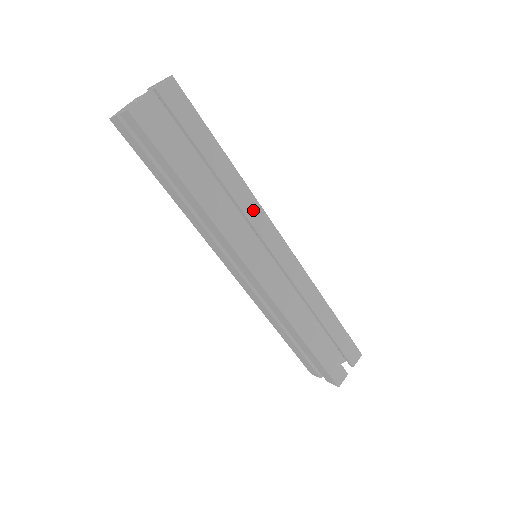
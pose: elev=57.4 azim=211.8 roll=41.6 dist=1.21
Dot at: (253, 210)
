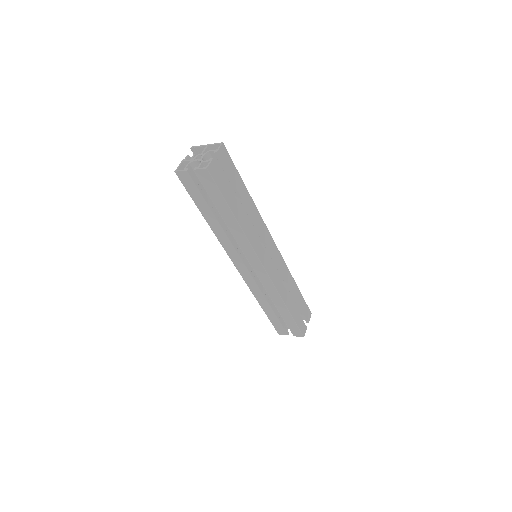
Dot at: (261, 225)
